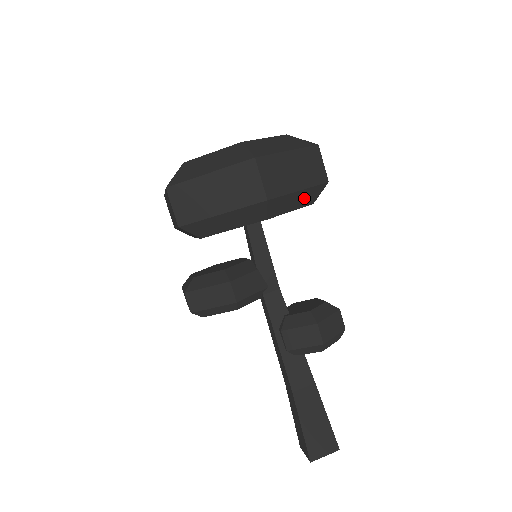
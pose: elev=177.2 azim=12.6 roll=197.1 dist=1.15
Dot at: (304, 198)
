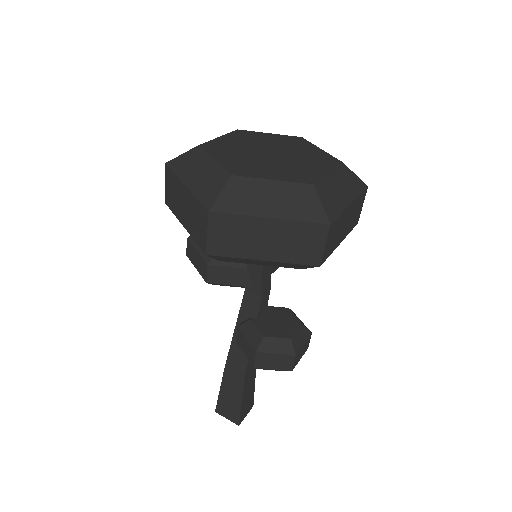
Dot at: (278, 264)
